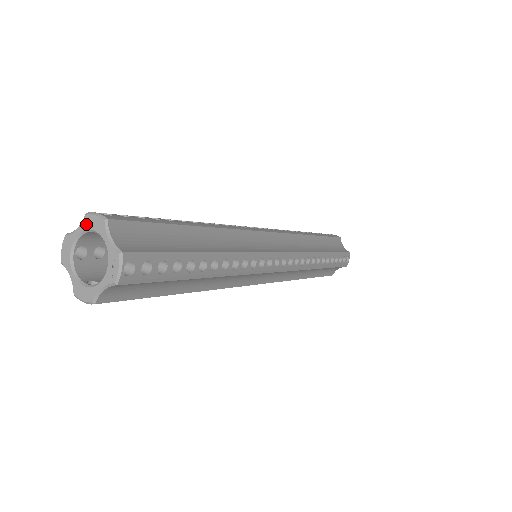
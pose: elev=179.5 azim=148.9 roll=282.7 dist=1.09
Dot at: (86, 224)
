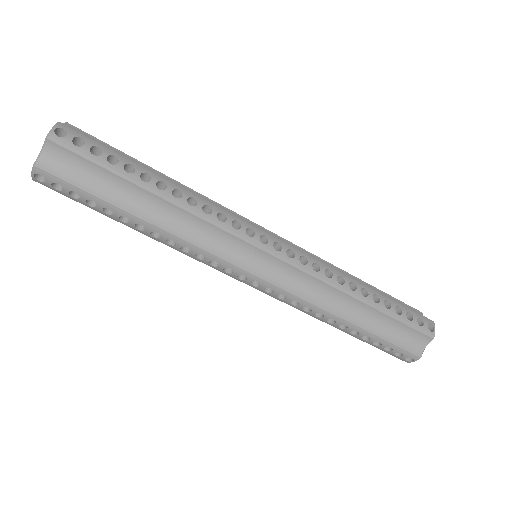
Dot at: occluded
